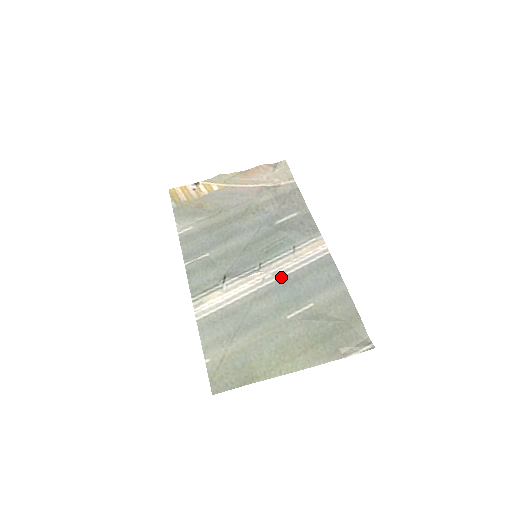
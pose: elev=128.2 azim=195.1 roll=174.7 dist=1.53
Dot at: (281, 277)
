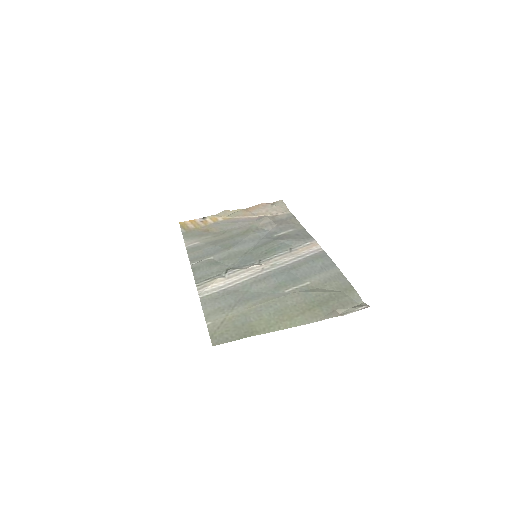
Dot at: (279, 267)
